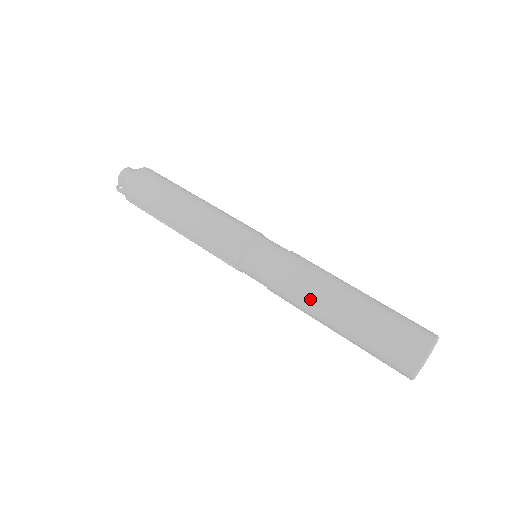
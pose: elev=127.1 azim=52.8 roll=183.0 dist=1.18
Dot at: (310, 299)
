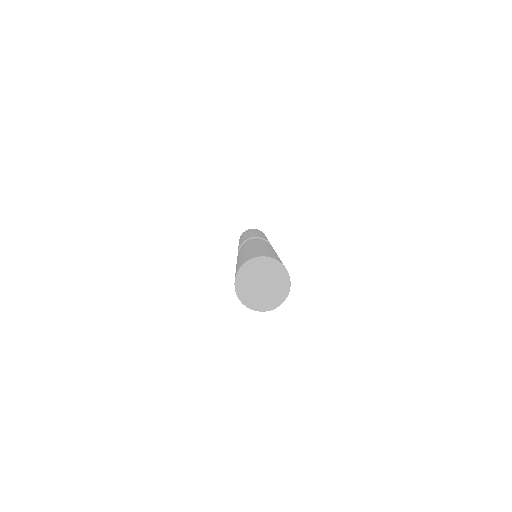
Dot at: occluded
